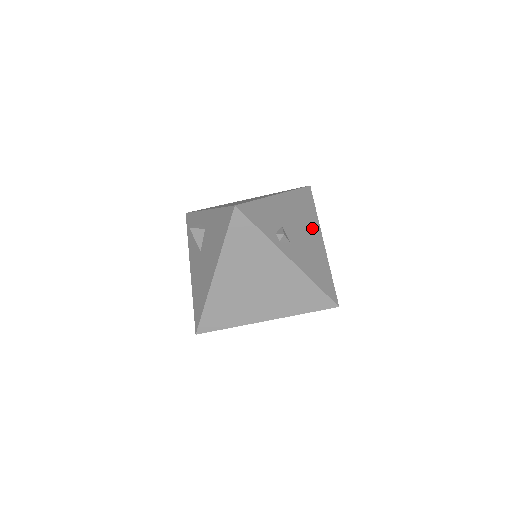
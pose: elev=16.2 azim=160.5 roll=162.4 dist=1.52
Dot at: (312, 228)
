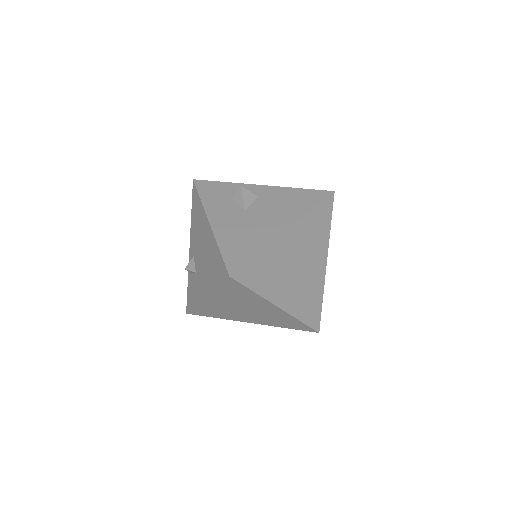
Dot at: occluded
